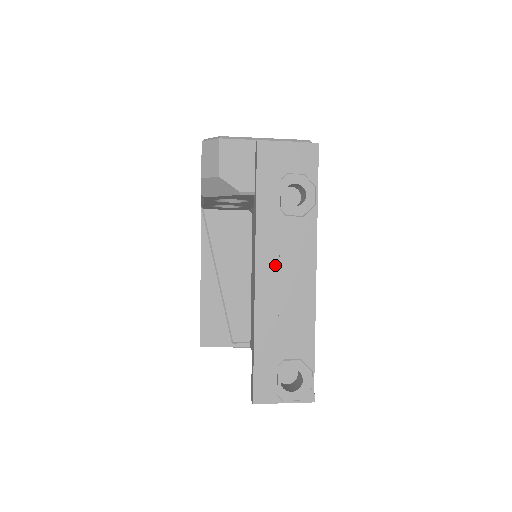
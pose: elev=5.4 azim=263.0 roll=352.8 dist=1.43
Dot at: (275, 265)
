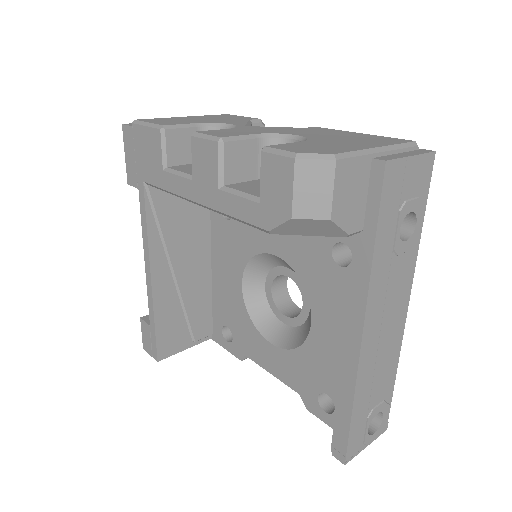
Dot at: (379, 318)
